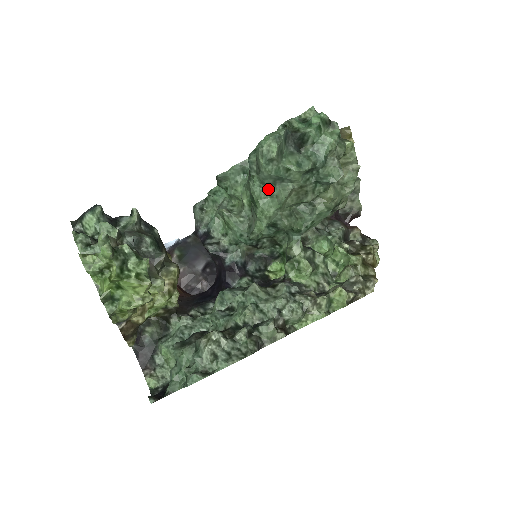
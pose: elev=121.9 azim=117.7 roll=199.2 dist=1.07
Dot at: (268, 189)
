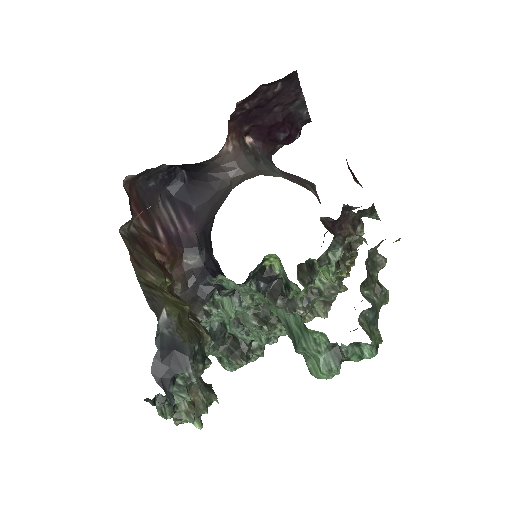
Dot at: occluded
